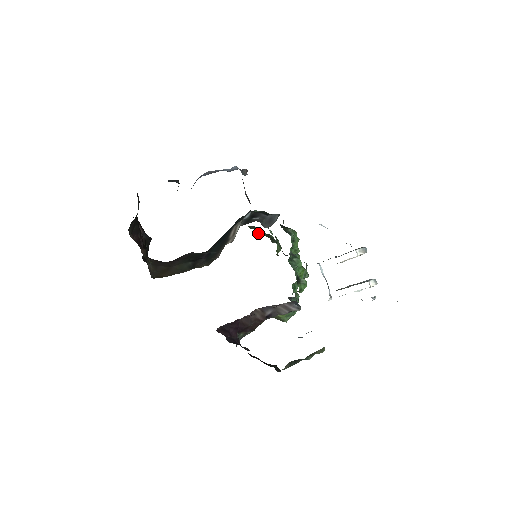
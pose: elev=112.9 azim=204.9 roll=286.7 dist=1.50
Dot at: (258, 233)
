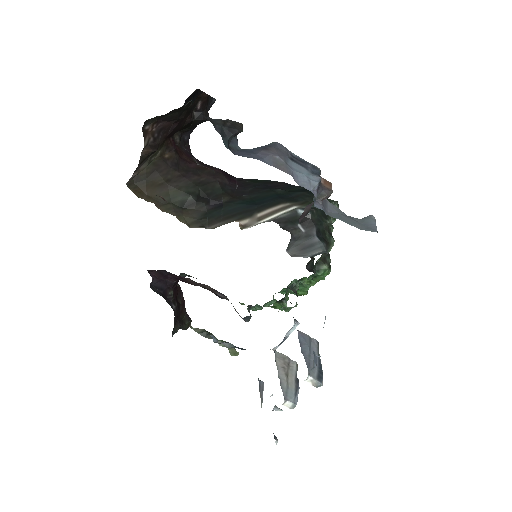
Dot at: occluded
